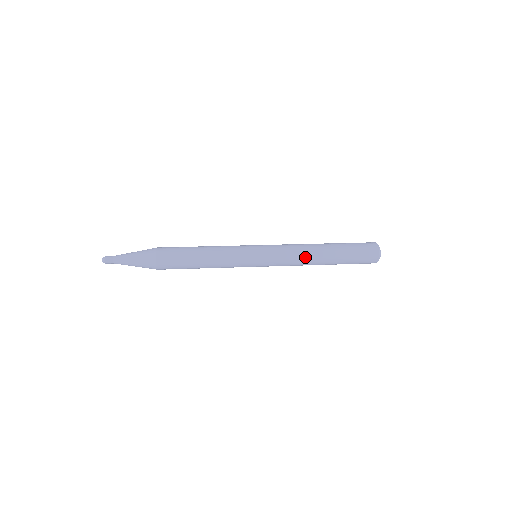
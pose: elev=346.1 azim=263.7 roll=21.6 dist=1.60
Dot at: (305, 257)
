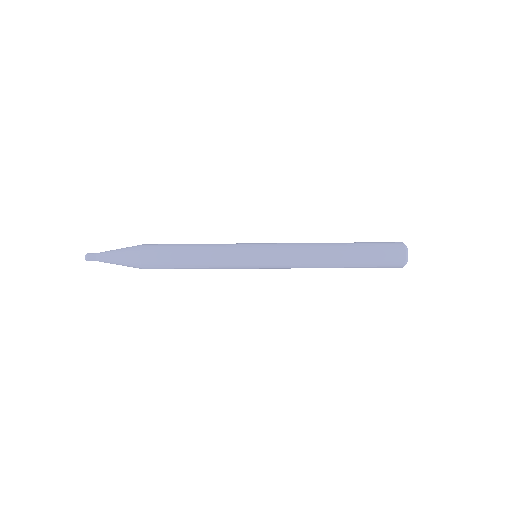
Dot at: (313, 255)
